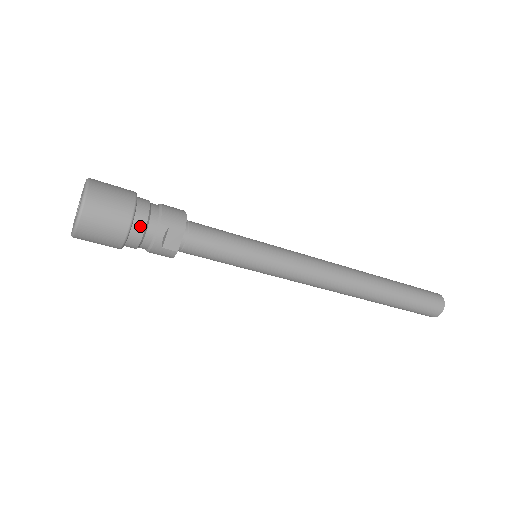
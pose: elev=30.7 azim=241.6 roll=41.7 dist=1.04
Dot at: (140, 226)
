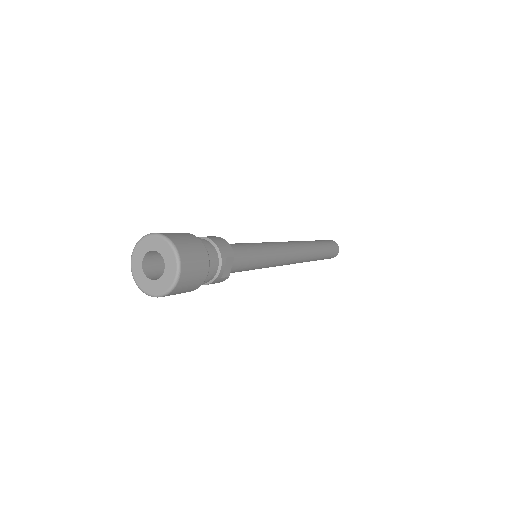
Dot at: (211, 266)
